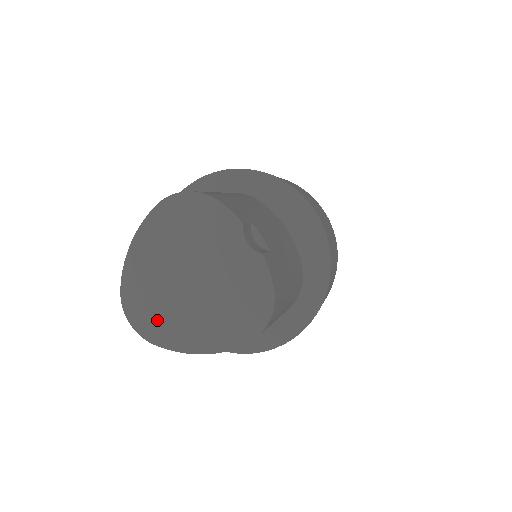
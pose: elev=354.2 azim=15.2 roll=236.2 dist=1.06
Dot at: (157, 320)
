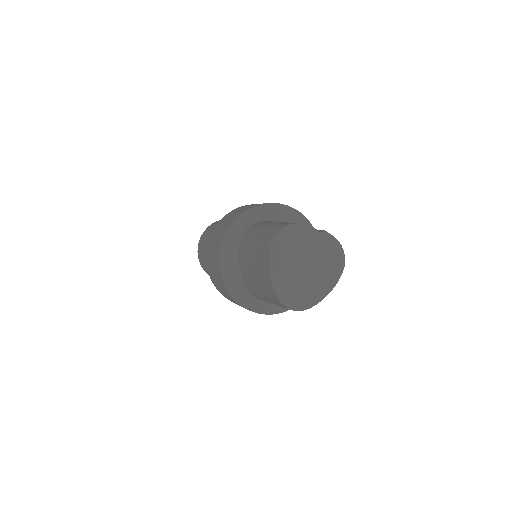
Dot at: (303, 297)
